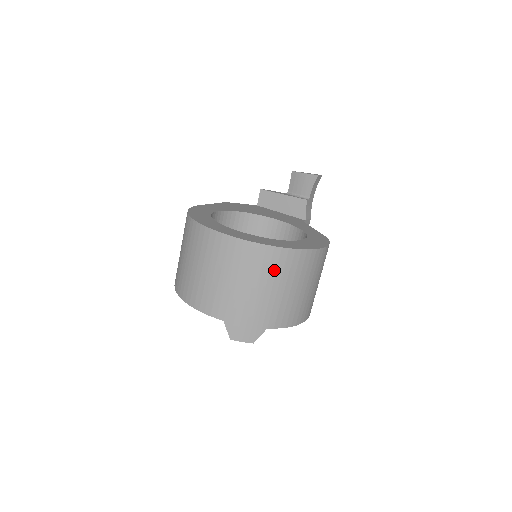
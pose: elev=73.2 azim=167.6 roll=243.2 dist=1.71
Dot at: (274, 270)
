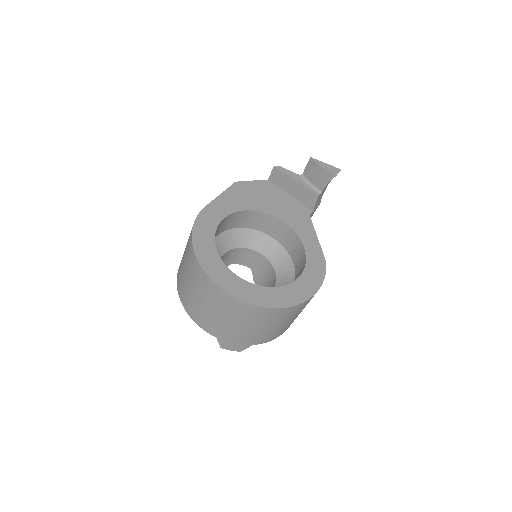
Dot at: (265, 319)
